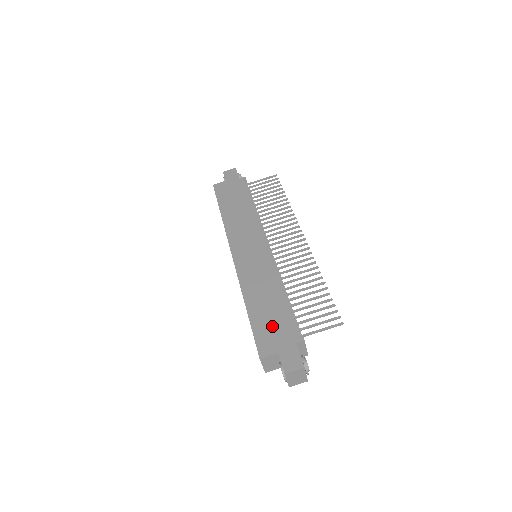
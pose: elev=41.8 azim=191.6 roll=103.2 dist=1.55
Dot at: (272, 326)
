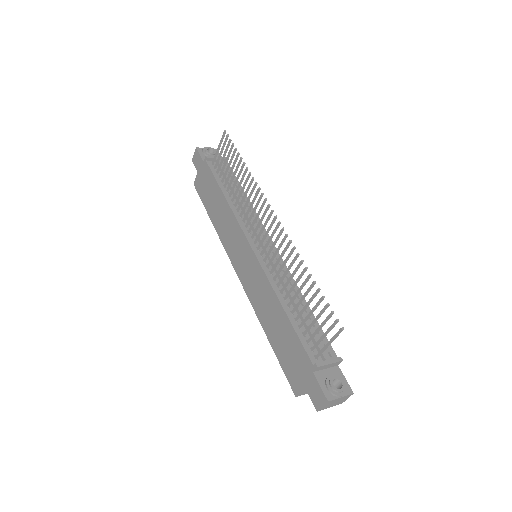
Dot at: (290, 355)
